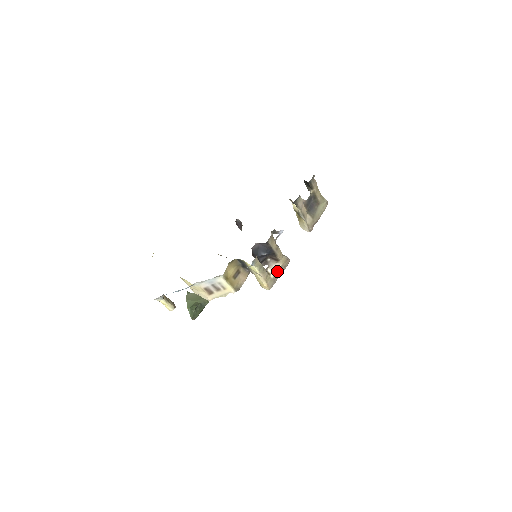
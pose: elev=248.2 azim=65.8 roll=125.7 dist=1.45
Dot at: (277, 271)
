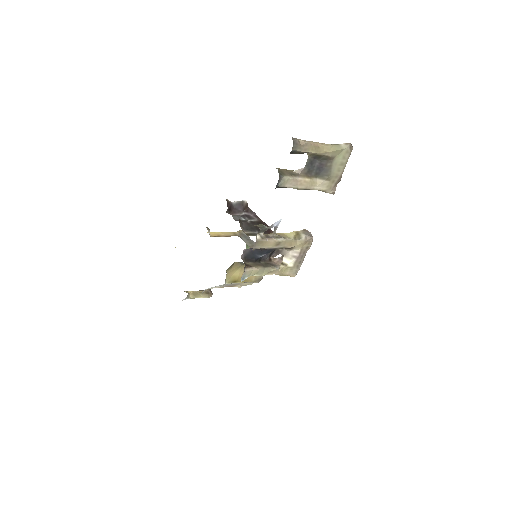
Dot at: (296, 257)
